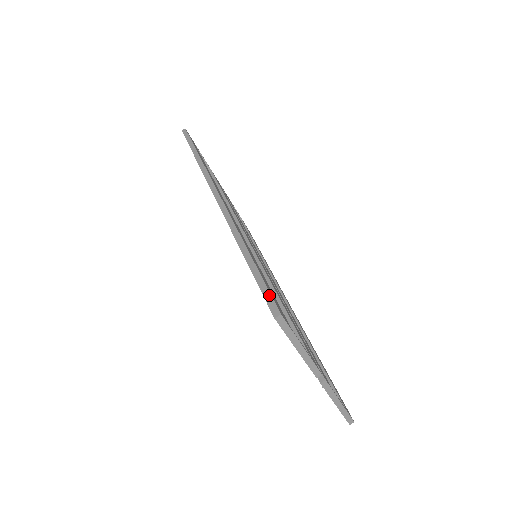
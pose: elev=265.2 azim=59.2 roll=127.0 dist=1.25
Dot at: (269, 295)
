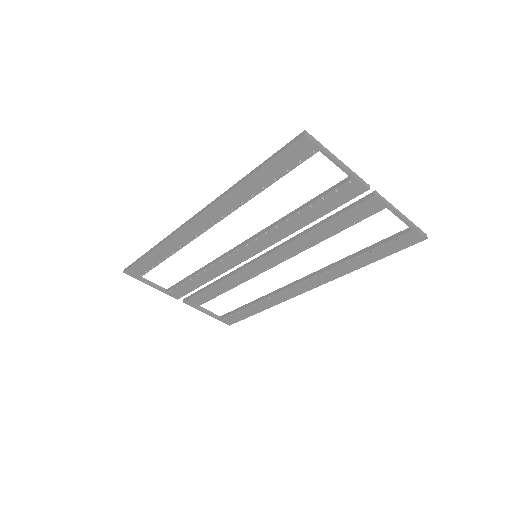
Dot at: (288, 144)
